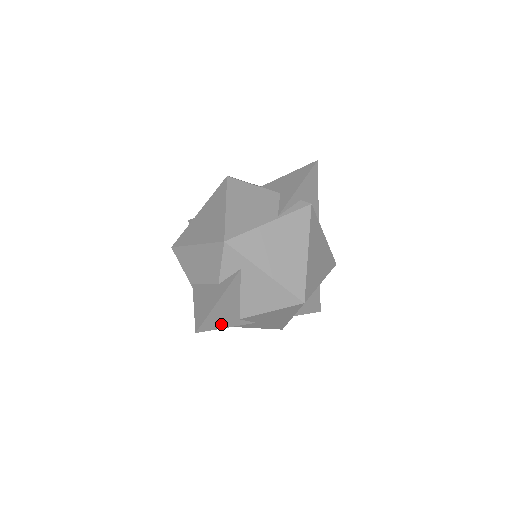
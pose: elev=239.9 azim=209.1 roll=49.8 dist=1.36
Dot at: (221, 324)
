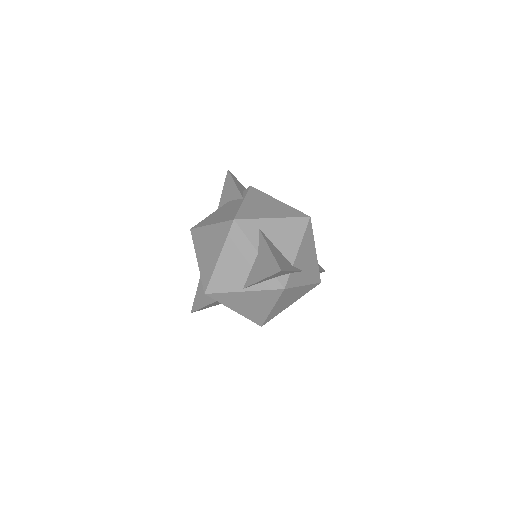
Dot at: (287, 268)
